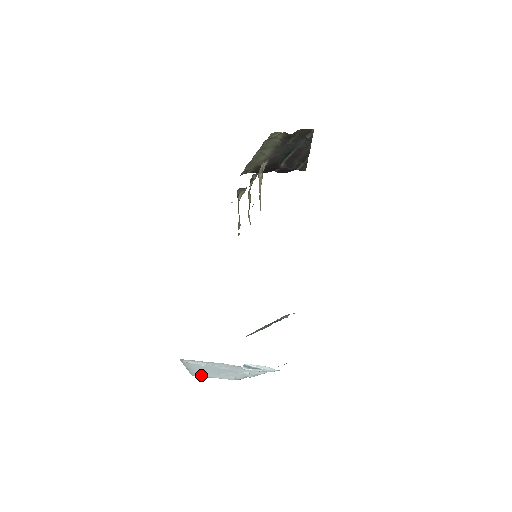
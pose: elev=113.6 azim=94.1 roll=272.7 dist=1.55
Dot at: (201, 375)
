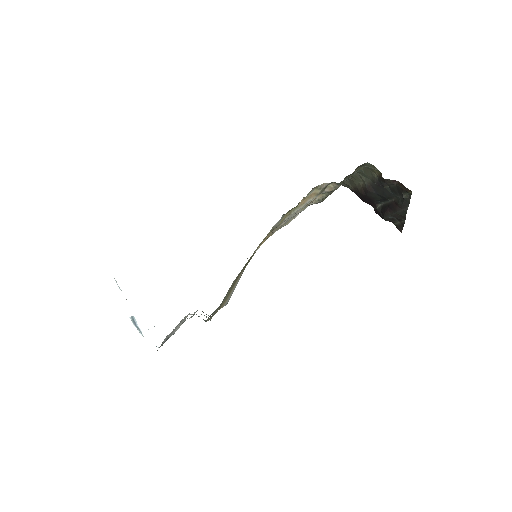
Dot at: occluded
